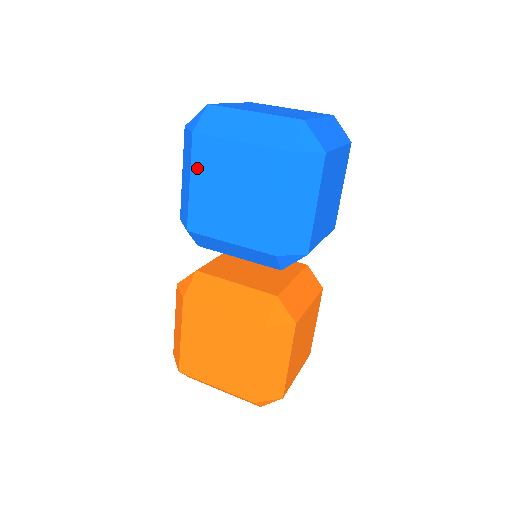
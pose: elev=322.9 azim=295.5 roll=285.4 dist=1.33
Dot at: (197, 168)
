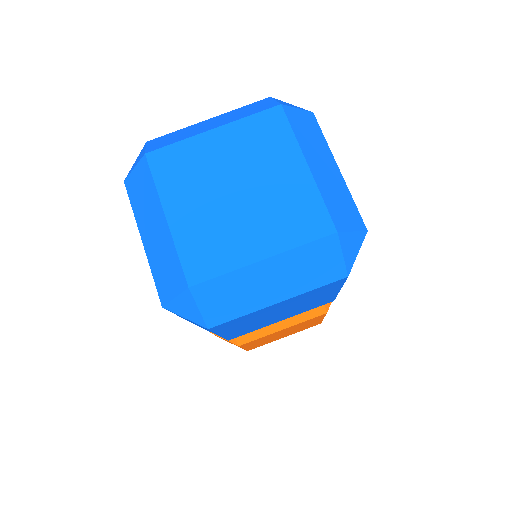
Dot at: (226, 330)
